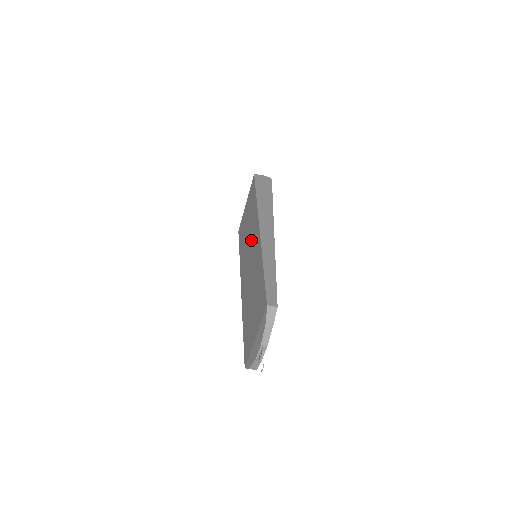
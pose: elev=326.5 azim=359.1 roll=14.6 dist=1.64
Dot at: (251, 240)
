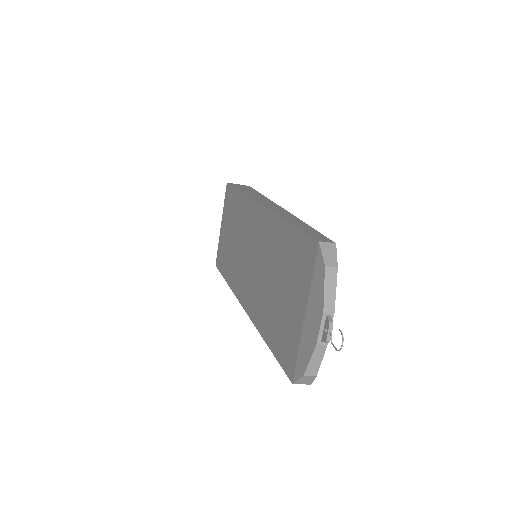
Dot at: (245, 235)
